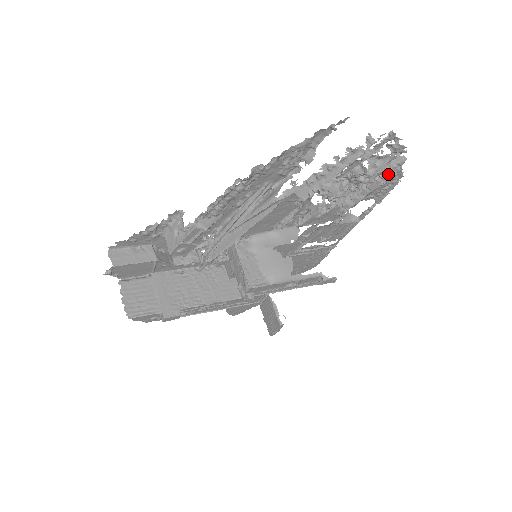
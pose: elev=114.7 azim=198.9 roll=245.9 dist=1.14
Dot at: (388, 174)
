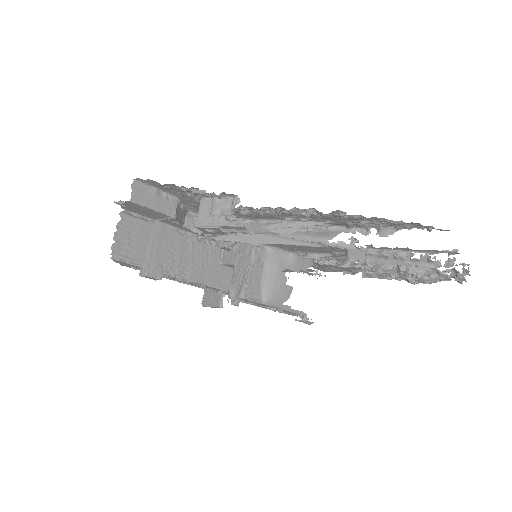
Dot at: occluded
